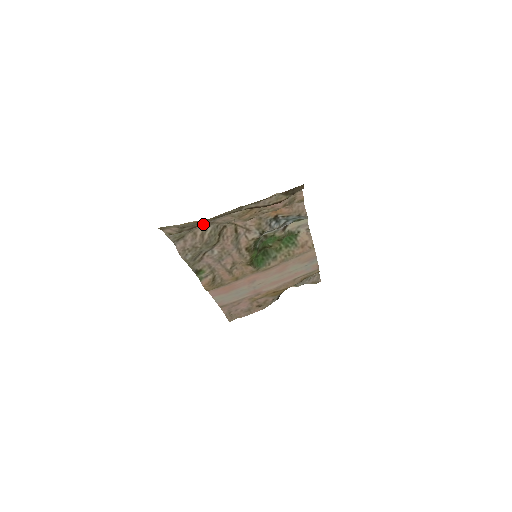
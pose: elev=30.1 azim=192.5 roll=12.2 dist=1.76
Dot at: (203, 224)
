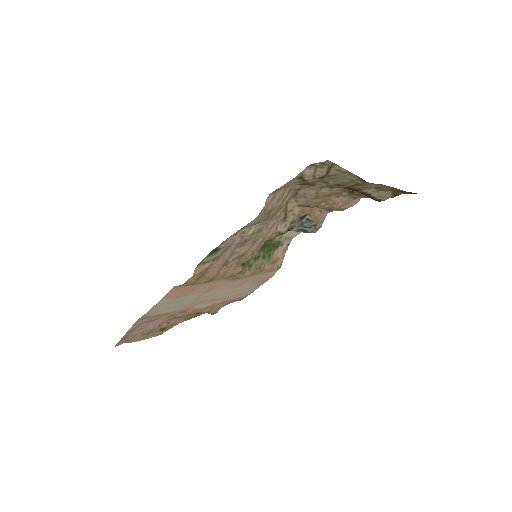
Dot at: (296, 185)
